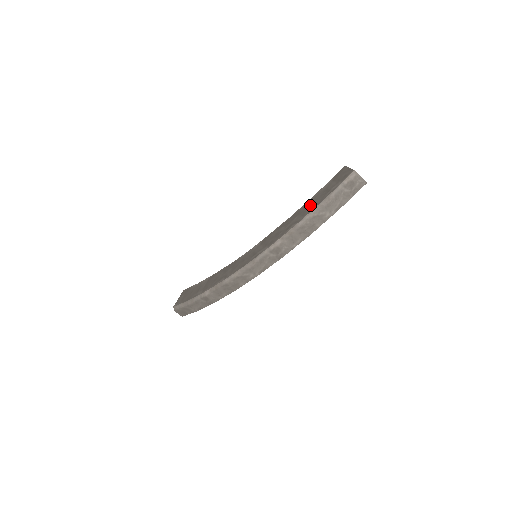
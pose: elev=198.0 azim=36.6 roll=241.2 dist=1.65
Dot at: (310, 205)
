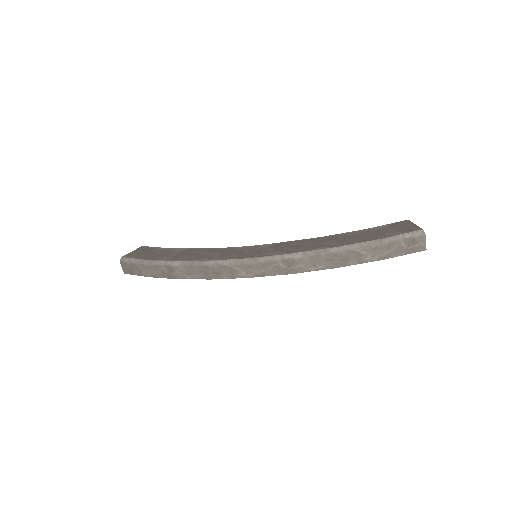
Dot at: (353, 237)
